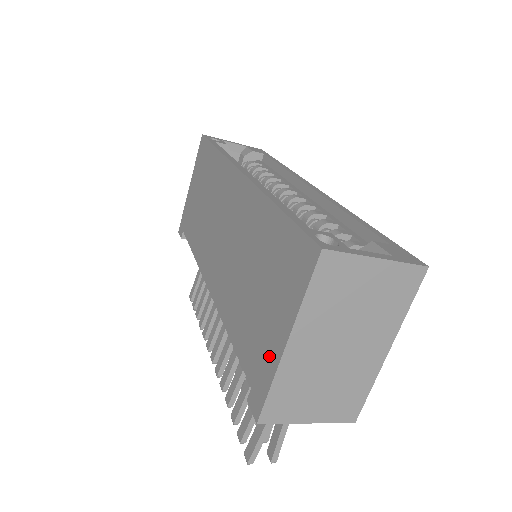
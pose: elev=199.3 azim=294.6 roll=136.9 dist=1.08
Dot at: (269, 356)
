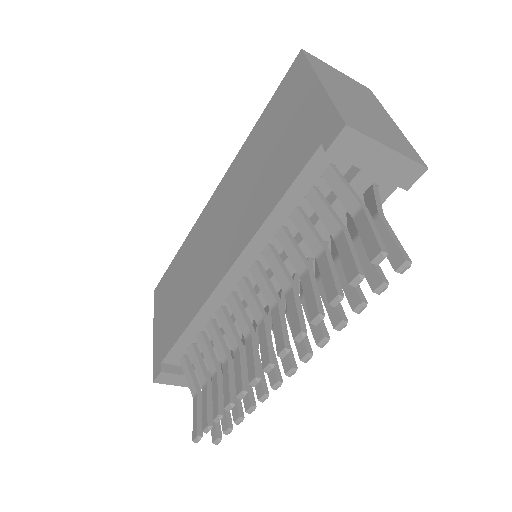
Dot at: (316, 110)
